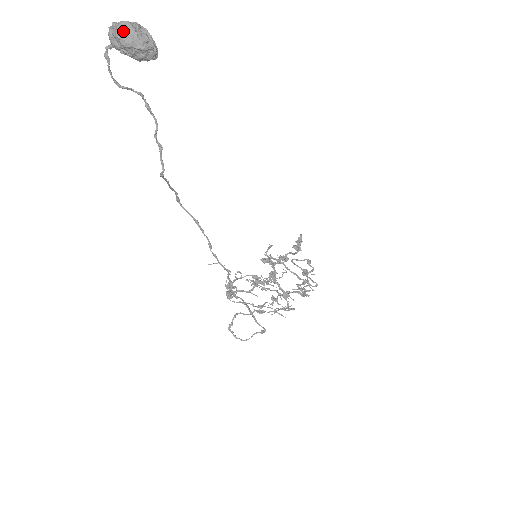
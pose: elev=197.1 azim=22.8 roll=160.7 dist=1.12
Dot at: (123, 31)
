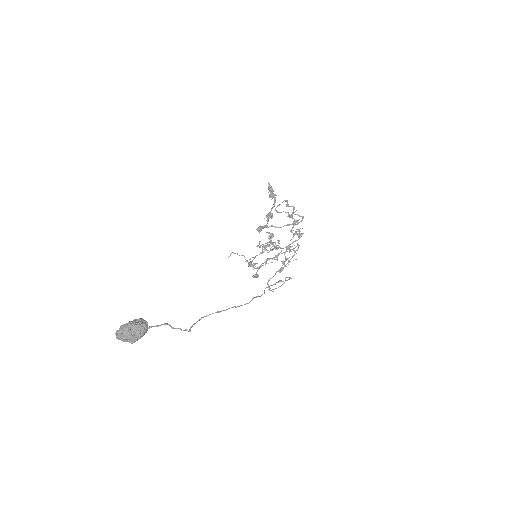
Dot at: (126, 339)
